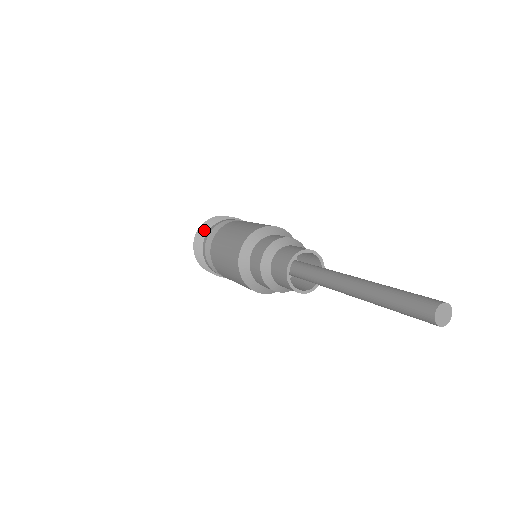
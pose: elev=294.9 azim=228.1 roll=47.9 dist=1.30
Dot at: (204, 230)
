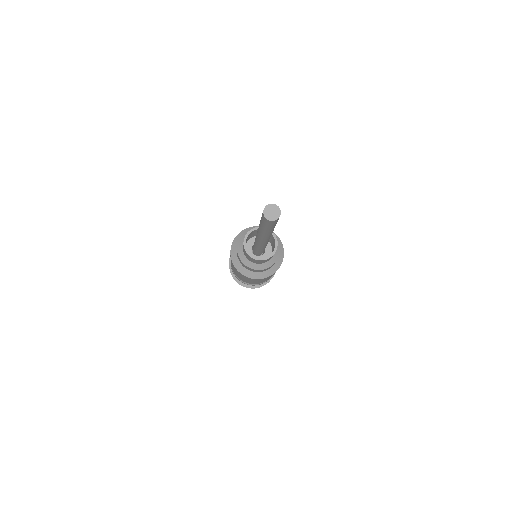
Dot at: occluded
